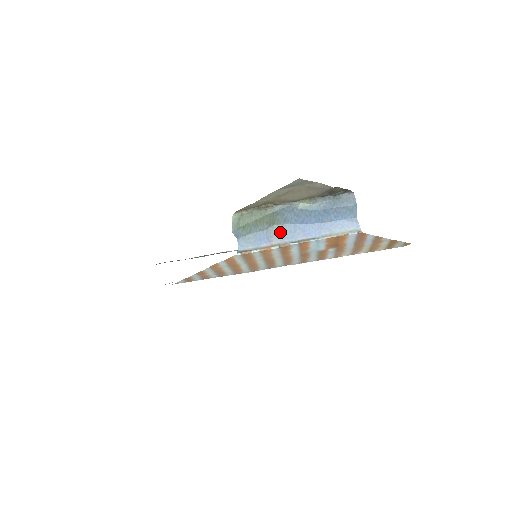
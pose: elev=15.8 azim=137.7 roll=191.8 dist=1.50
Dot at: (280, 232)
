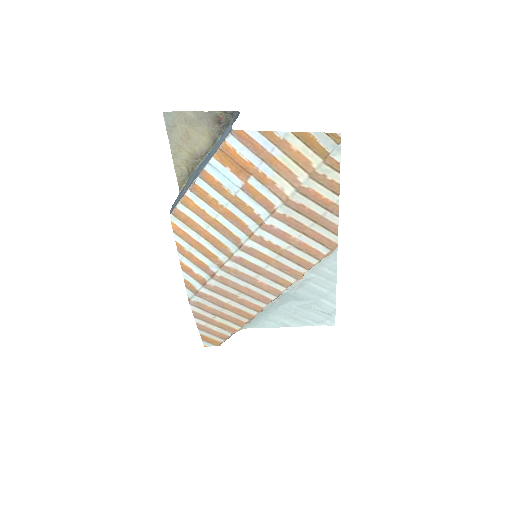
Dot at: (192, 178)
